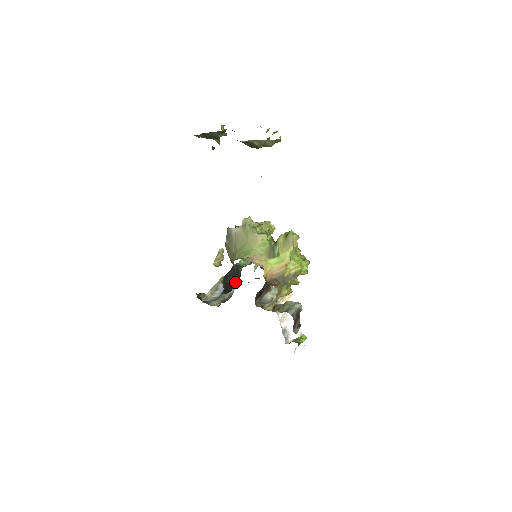
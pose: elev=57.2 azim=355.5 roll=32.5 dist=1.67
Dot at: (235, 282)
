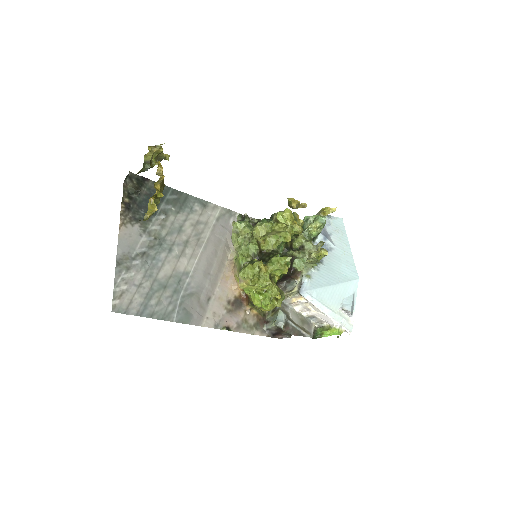
Dot at: occluded
